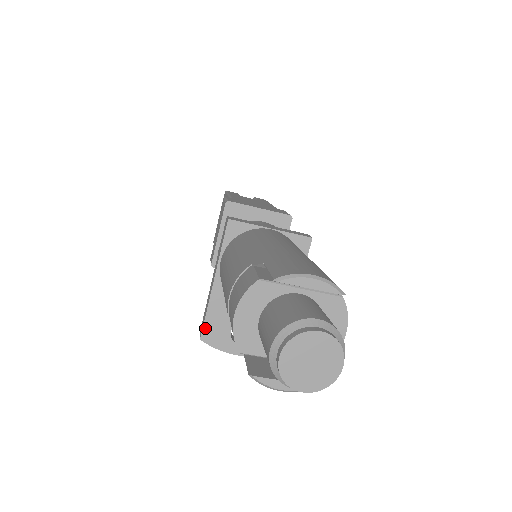
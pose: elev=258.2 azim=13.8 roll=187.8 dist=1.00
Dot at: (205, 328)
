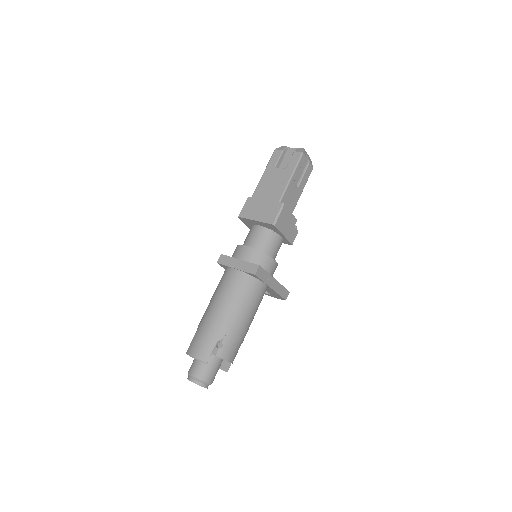
Dot at: occluded
